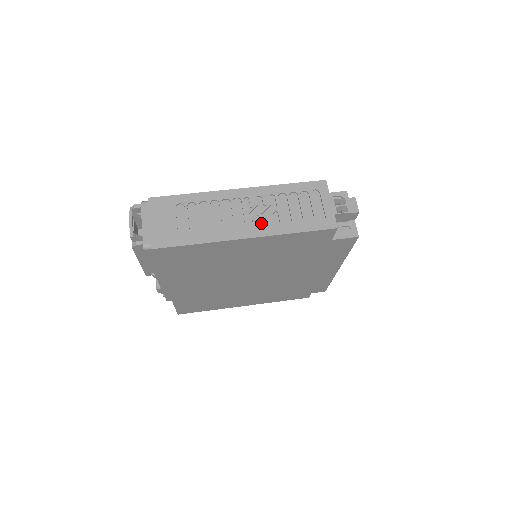
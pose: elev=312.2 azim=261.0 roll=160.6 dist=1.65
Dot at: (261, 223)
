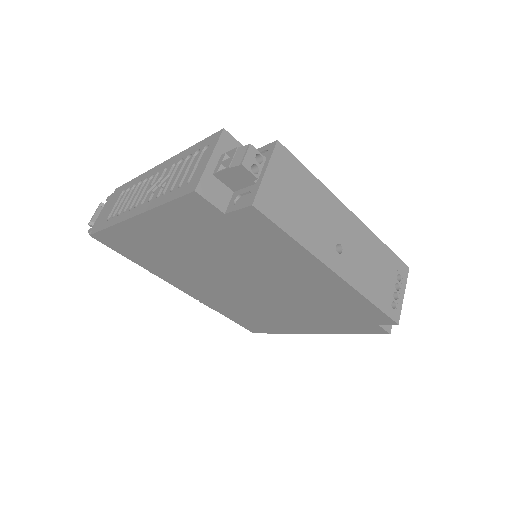
Dot at: occluded
